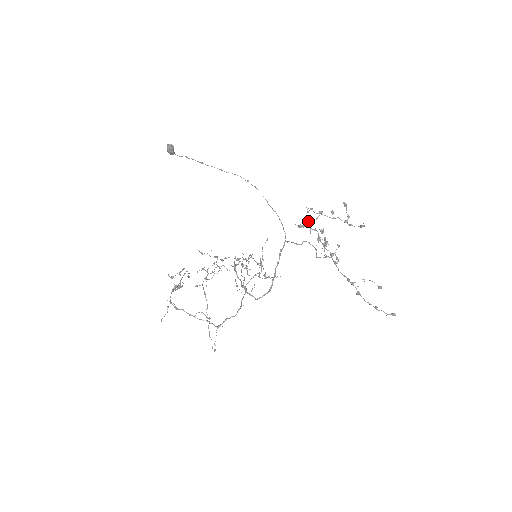
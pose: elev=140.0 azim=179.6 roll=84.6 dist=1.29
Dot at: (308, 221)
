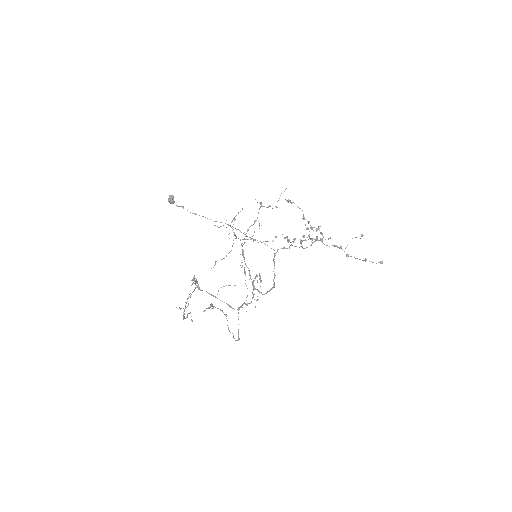
Dot at: (288, 240)
